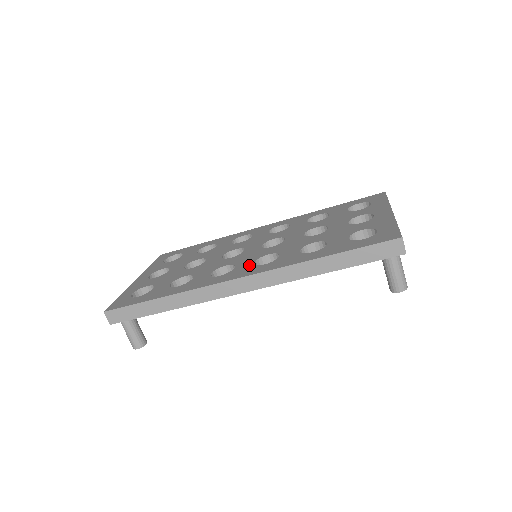
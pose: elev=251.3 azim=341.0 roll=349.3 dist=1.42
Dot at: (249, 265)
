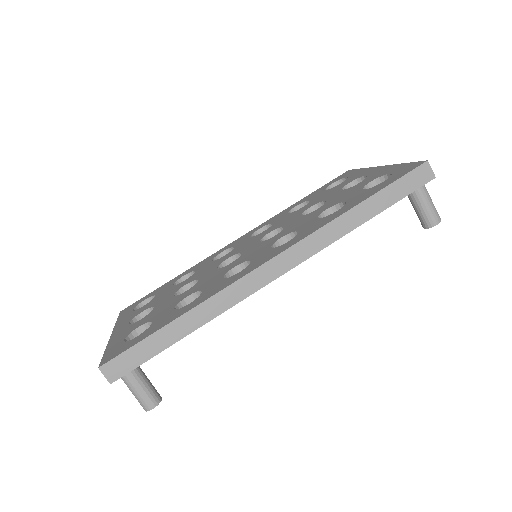
Dot at: (268, 251)
